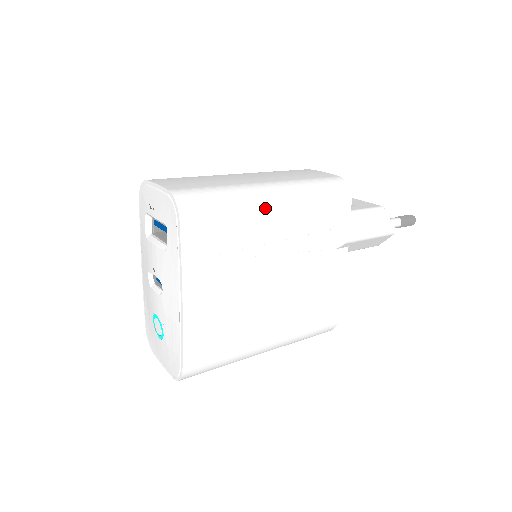
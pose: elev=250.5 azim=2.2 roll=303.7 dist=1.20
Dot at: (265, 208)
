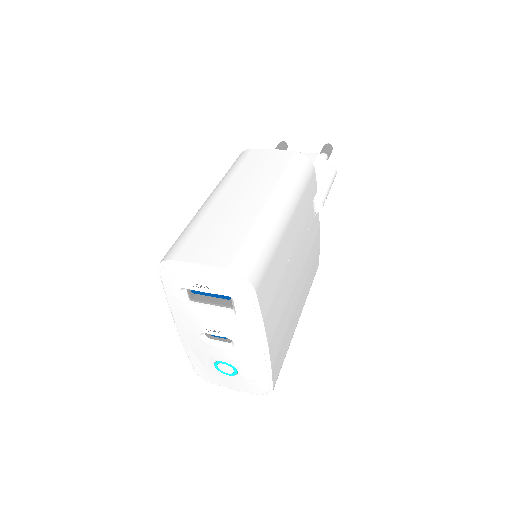
Dot at: (285, 227)
